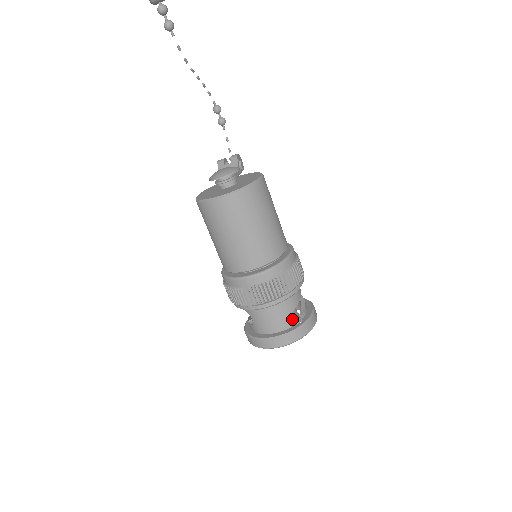
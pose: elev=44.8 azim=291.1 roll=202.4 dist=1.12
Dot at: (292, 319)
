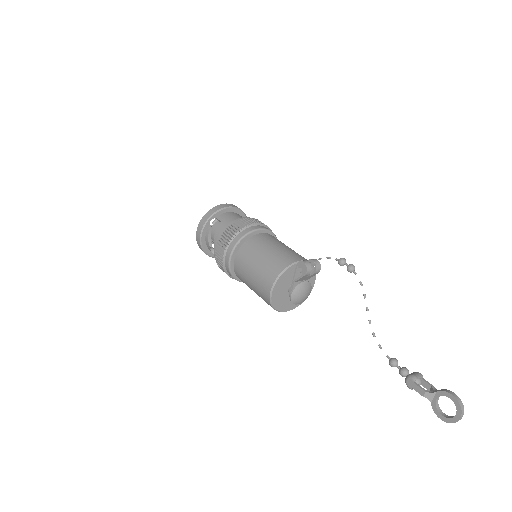
Dot at: occluded
